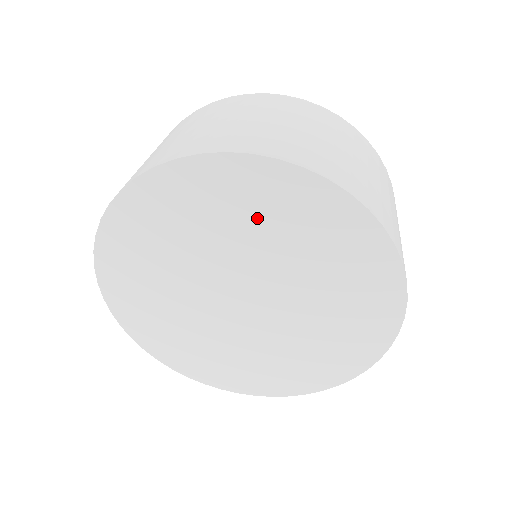
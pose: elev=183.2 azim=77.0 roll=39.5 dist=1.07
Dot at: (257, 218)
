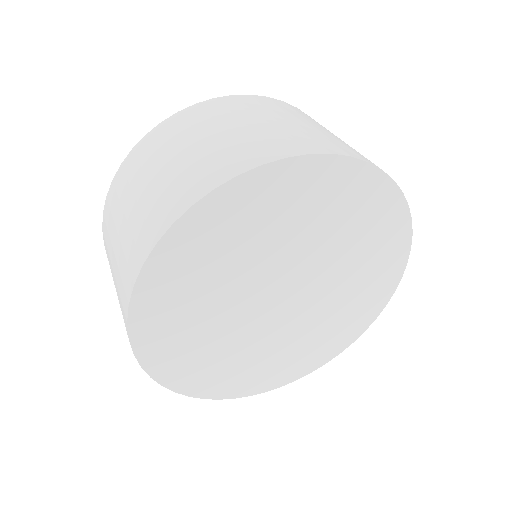
Dot at: (340, 219)
